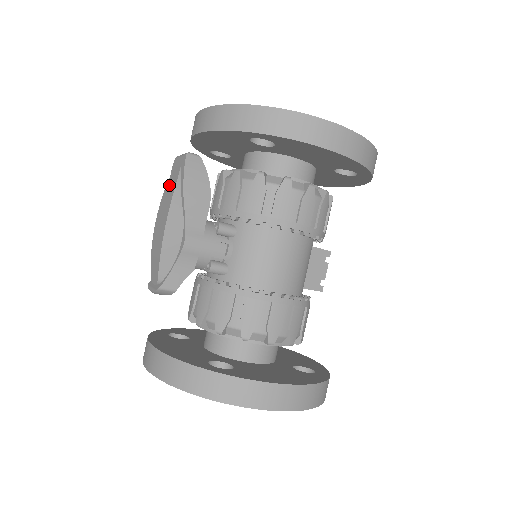
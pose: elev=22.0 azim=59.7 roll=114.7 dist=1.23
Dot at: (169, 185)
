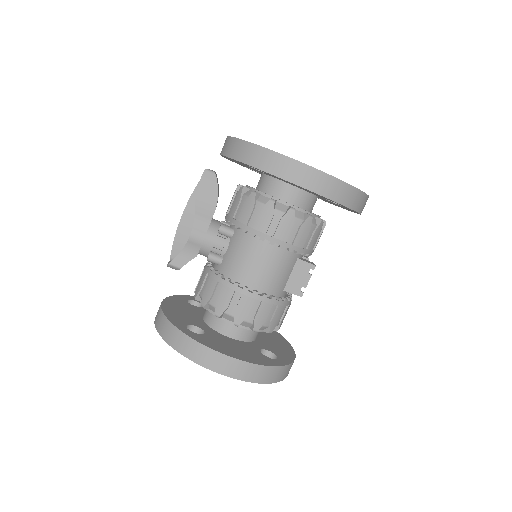
Dot at: occluded
